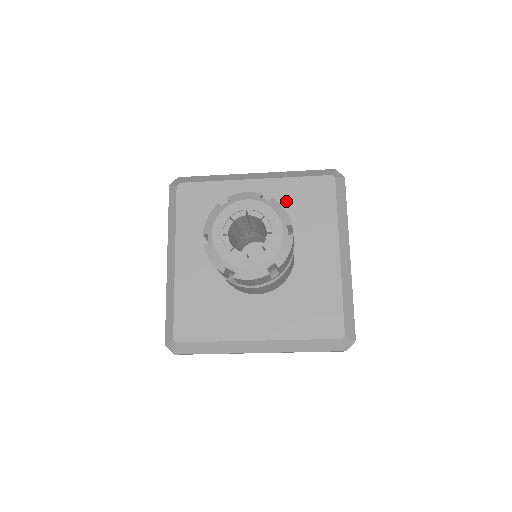
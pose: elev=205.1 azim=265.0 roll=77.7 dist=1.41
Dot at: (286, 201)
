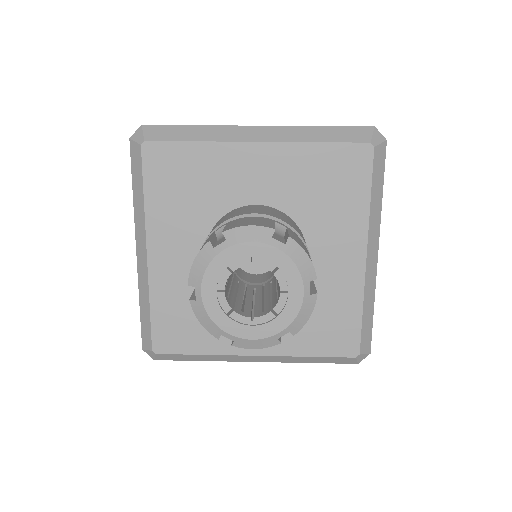
Dot at: (301, 179)
